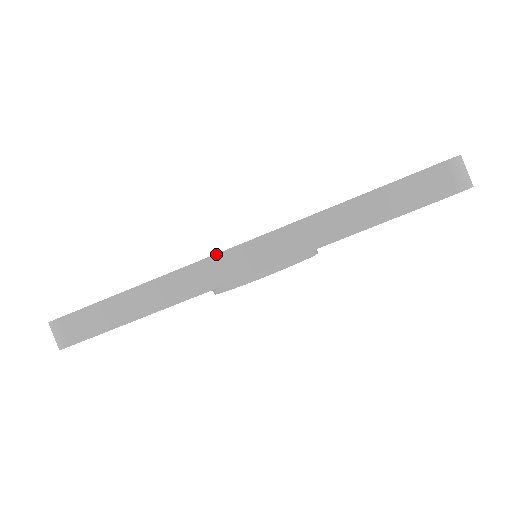
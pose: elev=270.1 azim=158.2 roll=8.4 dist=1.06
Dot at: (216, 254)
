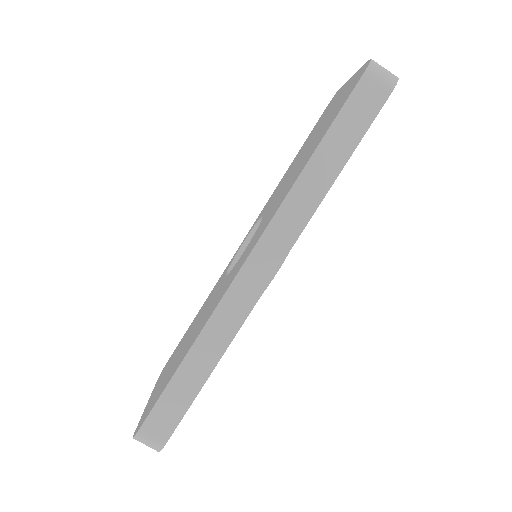
Dot at: (232, 282)
